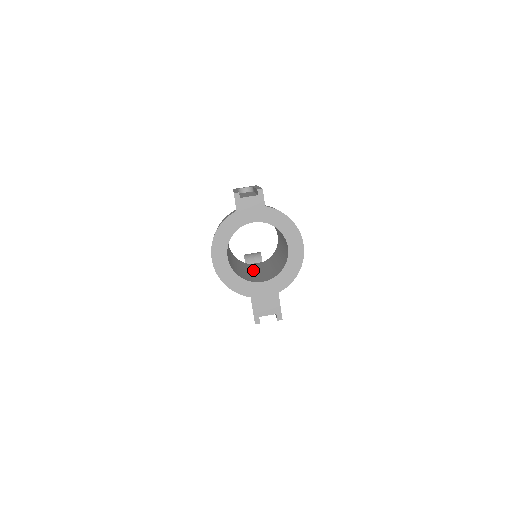
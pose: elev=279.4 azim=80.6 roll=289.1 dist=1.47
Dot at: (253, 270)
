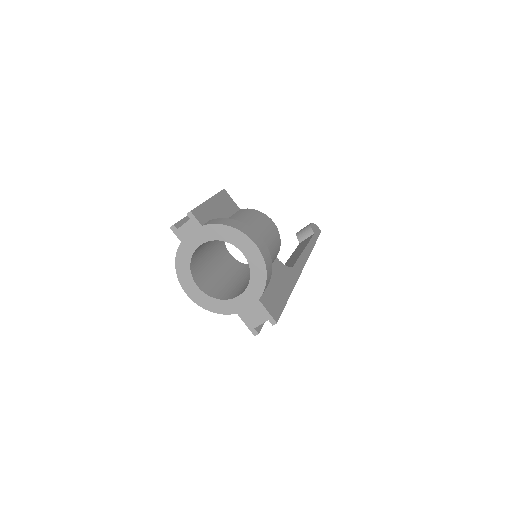
Dot at: occluded
